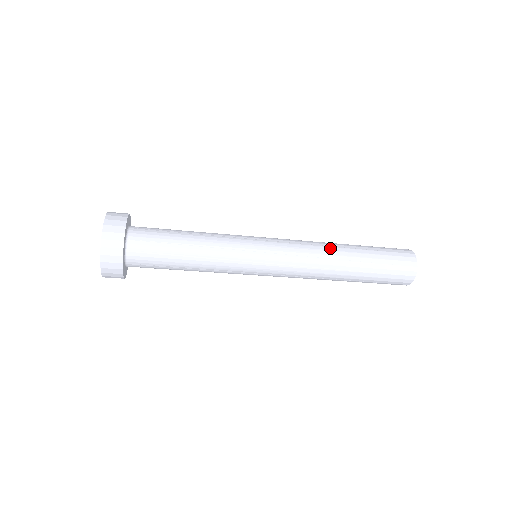
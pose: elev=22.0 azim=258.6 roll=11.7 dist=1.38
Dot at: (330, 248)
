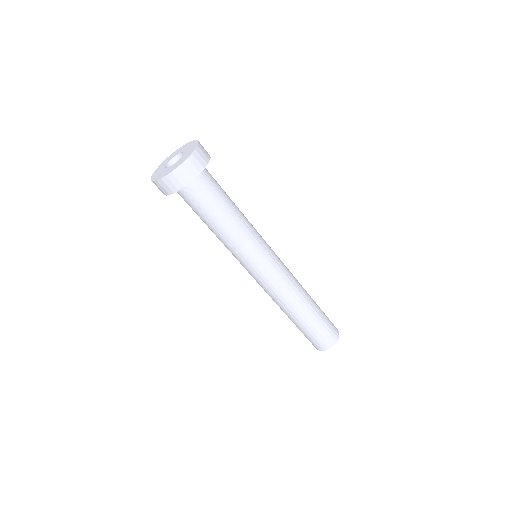
Dot at: occluded
